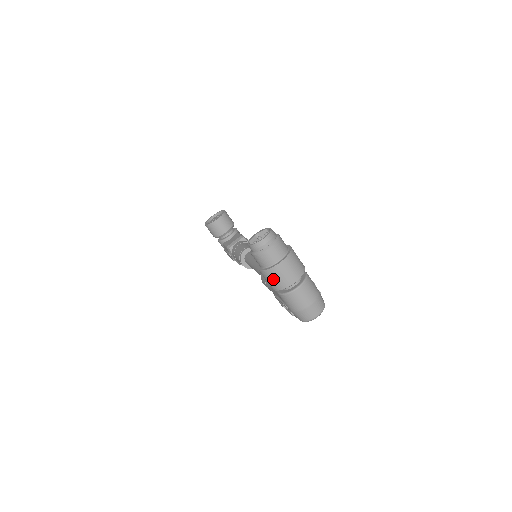
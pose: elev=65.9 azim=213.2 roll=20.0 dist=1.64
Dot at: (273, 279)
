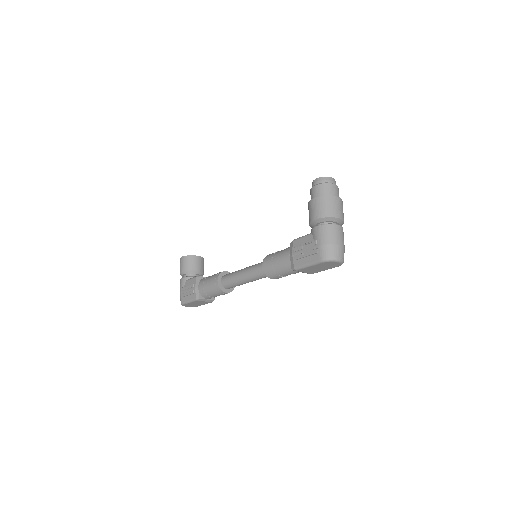
Dot at: (326, 205)
